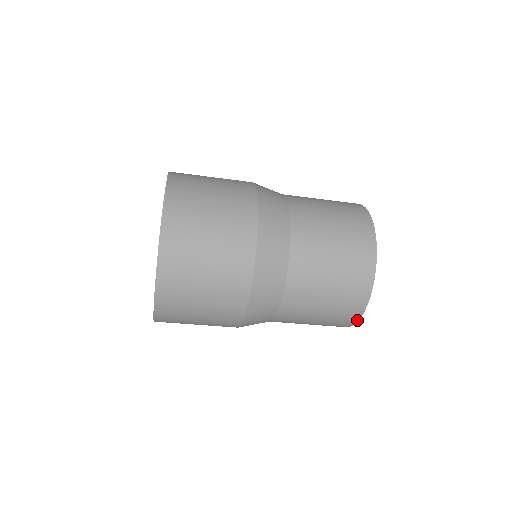
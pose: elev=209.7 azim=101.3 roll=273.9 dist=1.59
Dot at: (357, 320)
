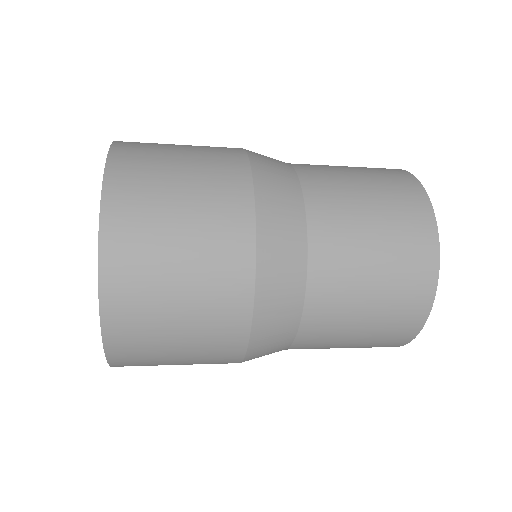
Dot at: occluded
